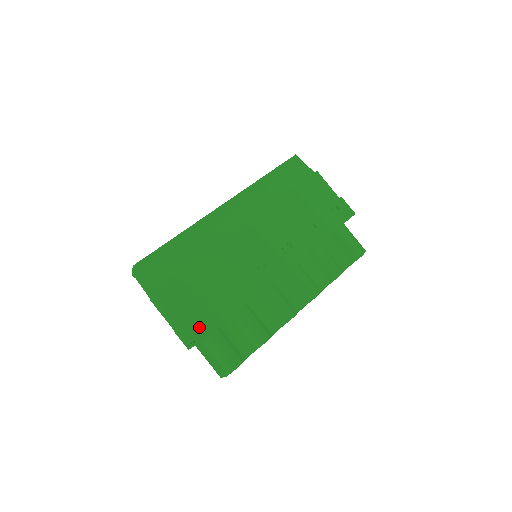
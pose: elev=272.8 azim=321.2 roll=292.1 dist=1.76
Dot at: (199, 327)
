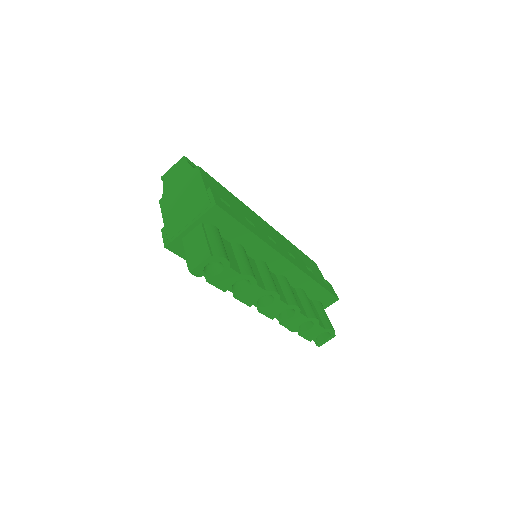
Dot at: (220, 201)
